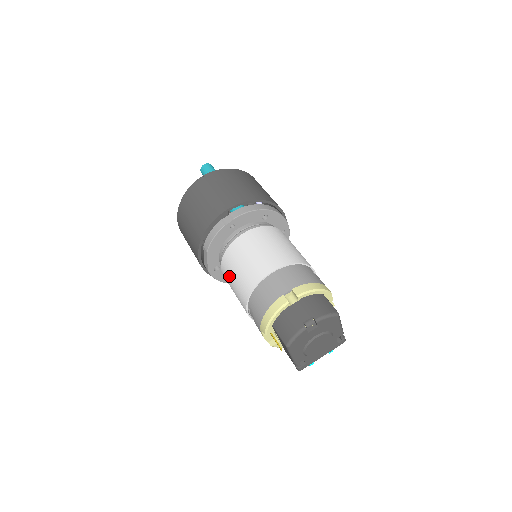
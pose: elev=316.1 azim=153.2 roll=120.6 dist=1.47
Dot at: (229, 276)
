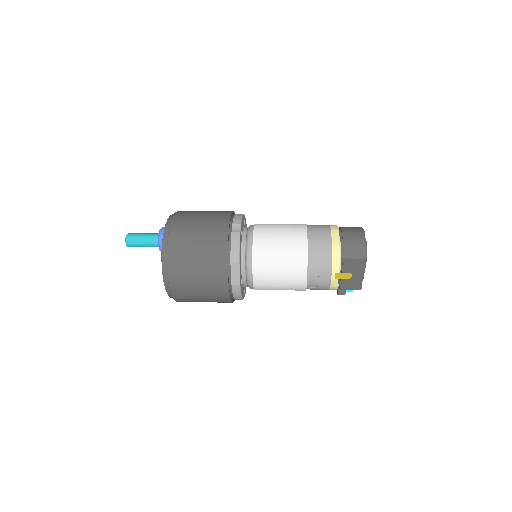
Dot at: (271, 267)
